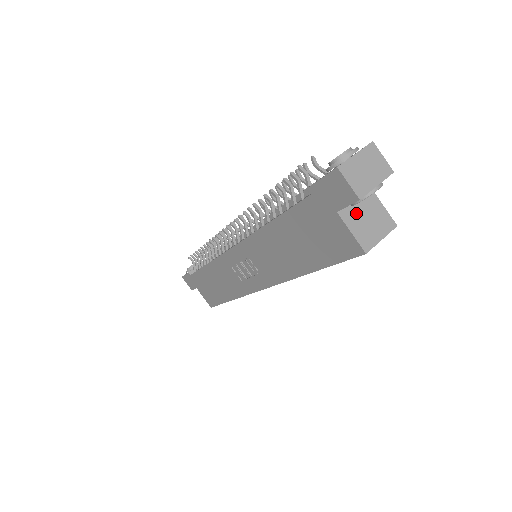
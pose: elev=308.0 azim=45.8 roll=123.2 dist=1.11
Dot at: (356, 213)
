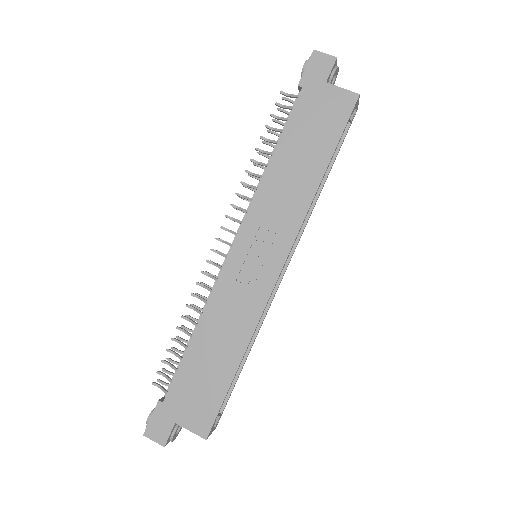
Dot at: occluded
